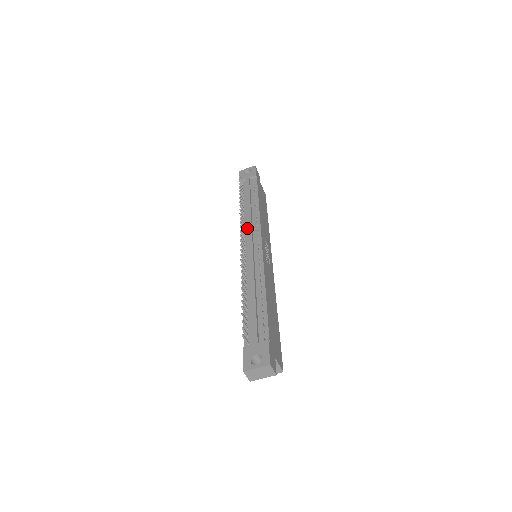
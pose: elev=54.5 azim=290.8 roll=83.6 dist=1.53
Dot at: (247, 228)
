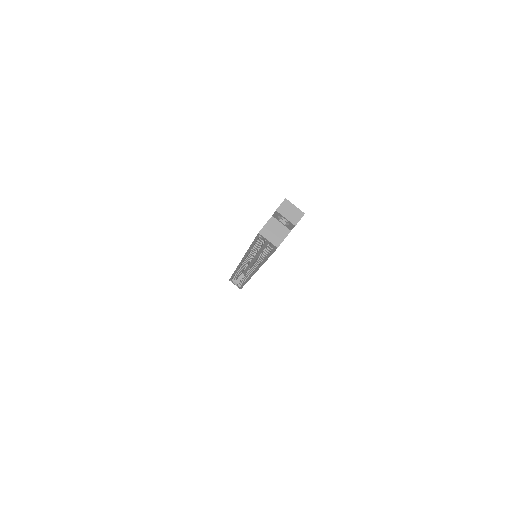
Dot at: occluded
